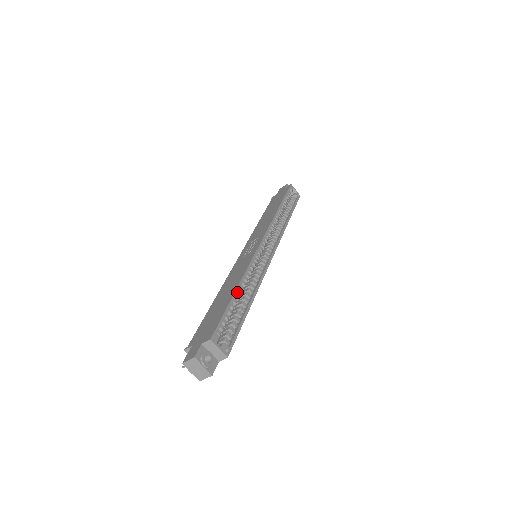
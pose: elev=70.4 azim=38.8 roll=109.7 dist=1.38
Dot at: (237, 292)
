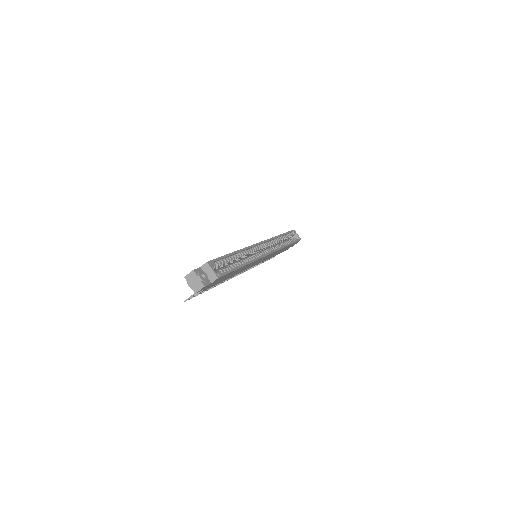
Dot at: (234, 253)
